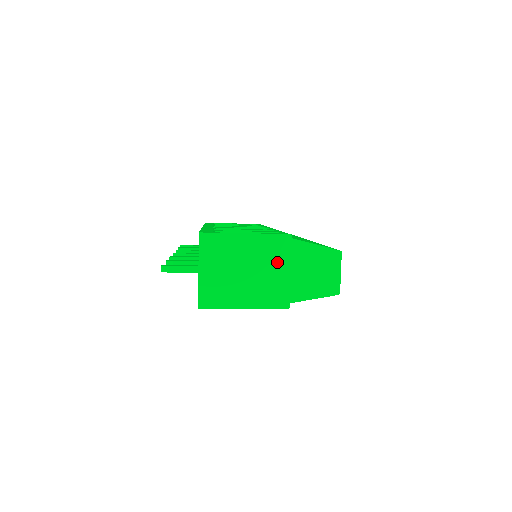
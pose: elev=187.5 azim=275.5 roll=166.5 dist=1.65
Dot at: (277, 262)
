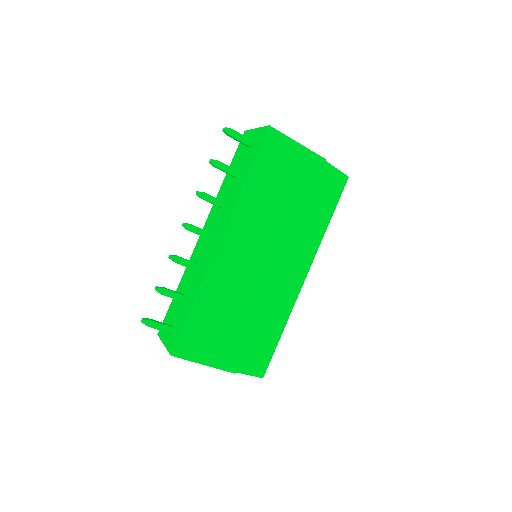
Dot at: occluded
